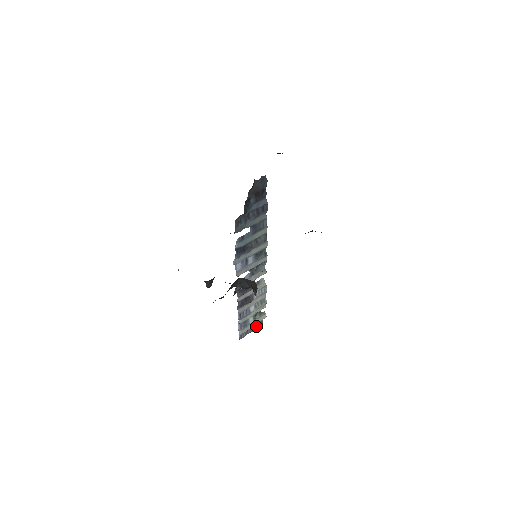
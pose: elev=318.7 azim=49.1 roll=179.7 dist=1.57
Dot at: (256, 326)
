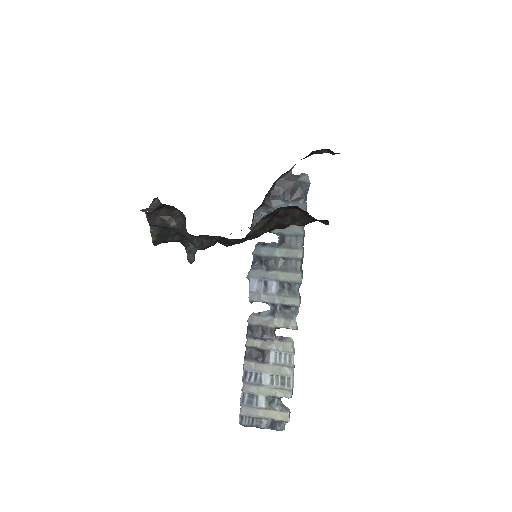
Dot at: (269, 423)
